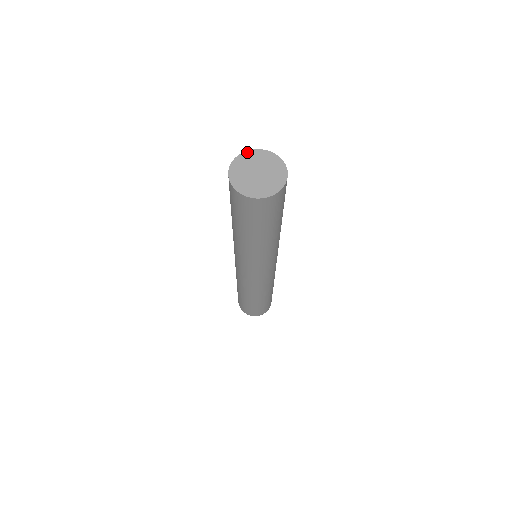
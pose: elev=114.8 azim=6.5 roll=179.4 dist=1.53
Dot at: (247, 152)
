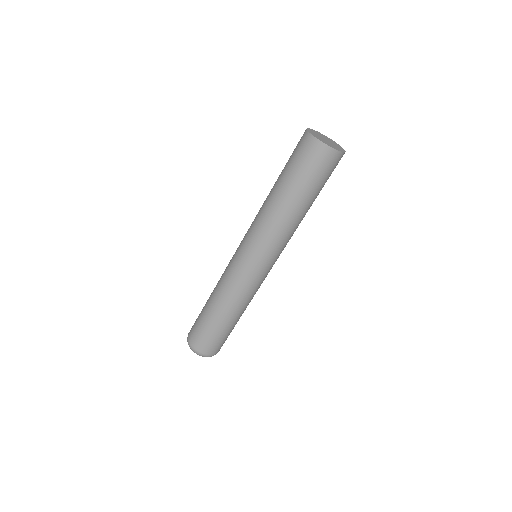
Dot at: (319, 132)
